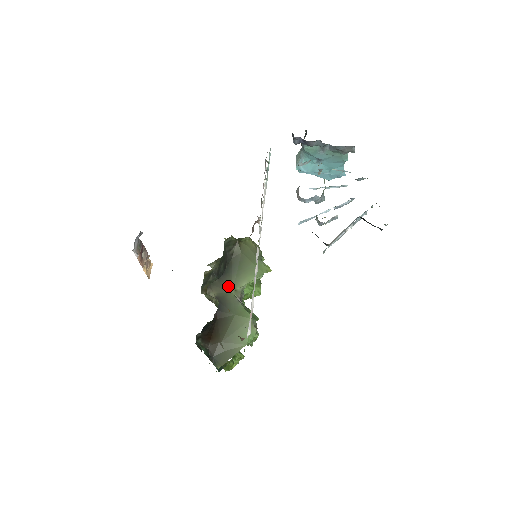
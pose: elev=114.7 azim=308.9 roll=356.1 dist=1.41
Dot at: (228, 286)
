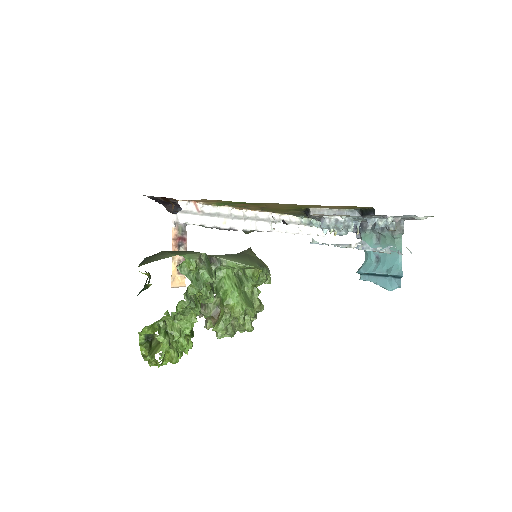
Dot at: occluded
